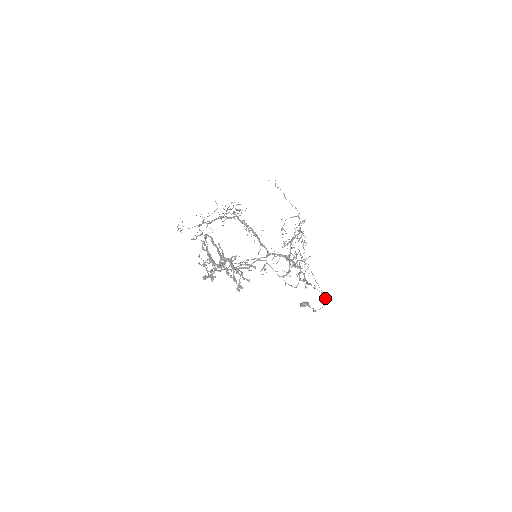
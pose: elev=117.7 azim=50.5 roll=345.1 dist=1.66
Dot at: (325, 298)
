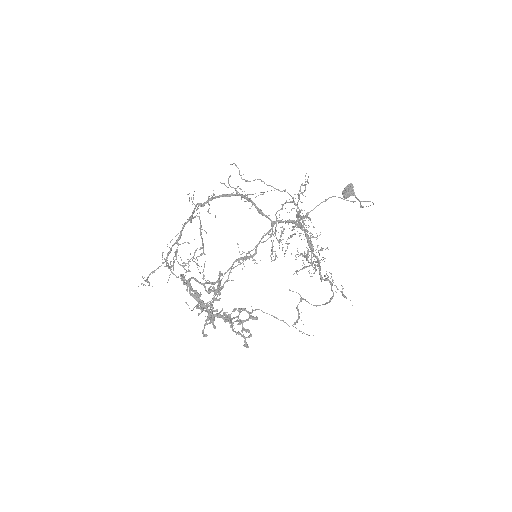
Dot at: occluded
